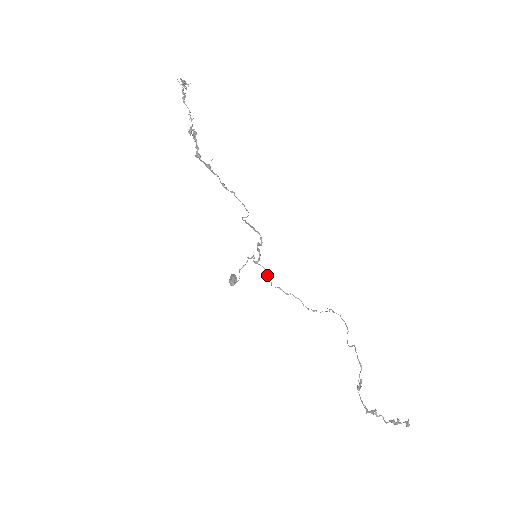
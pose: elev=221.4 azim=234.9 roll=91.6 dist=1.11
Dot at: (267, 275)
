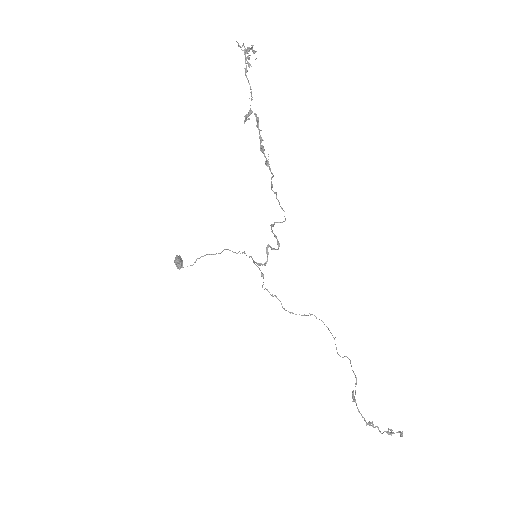
Dot at: occluded
